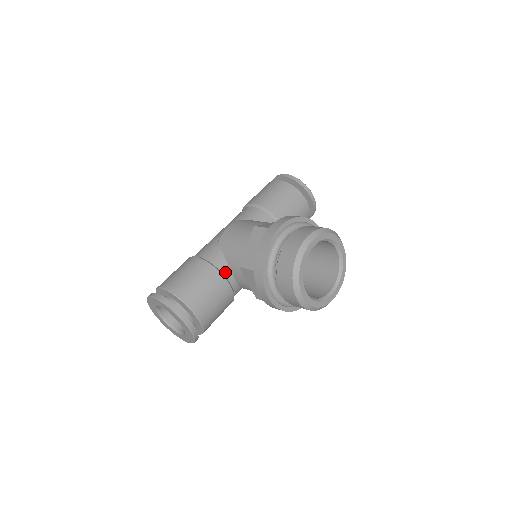
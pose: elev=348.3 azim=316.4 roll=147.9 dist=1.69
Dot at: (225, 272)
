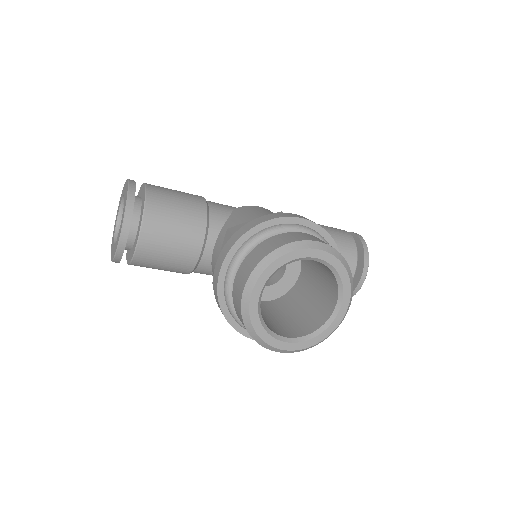
Dot at: (212, 230)
